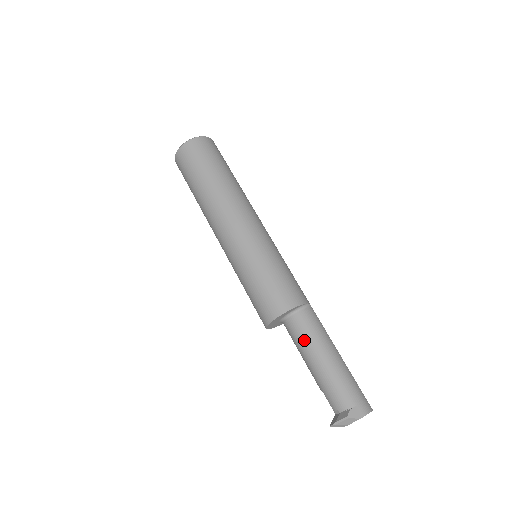
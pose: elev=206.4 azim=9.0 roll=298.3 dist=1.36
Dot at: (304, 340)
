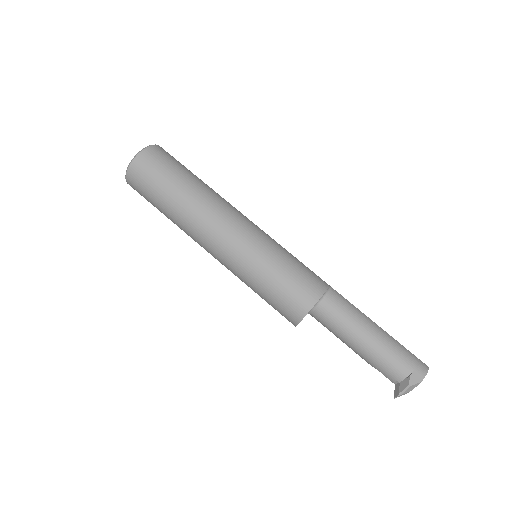
Dot at: (339, 326)
